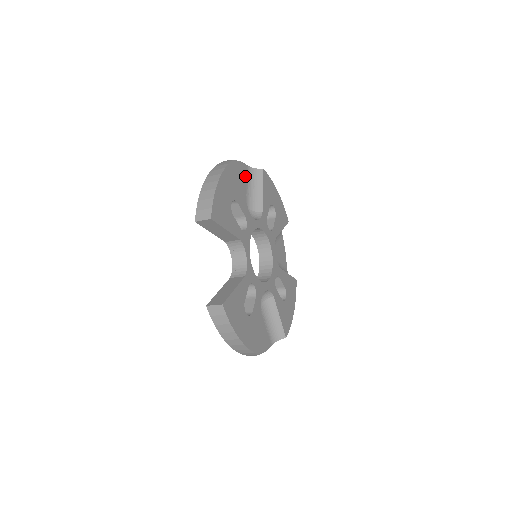
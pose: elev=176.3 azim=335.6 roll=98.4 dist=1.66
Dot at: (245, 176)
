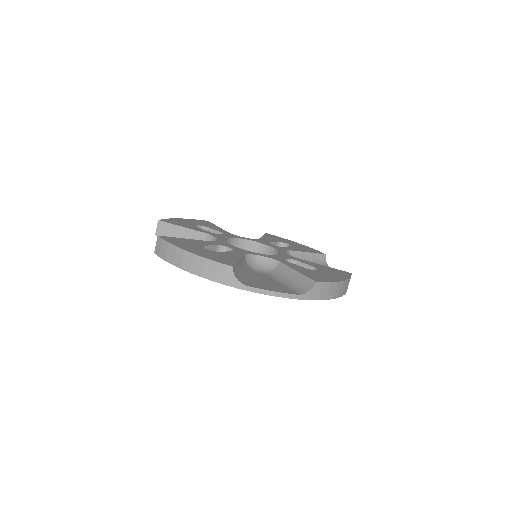
Dot at: occluded
